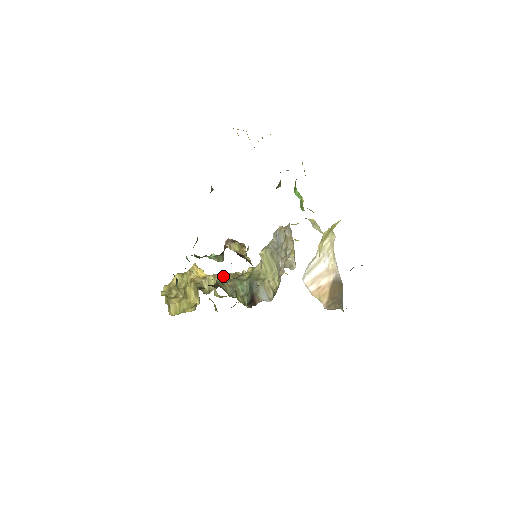
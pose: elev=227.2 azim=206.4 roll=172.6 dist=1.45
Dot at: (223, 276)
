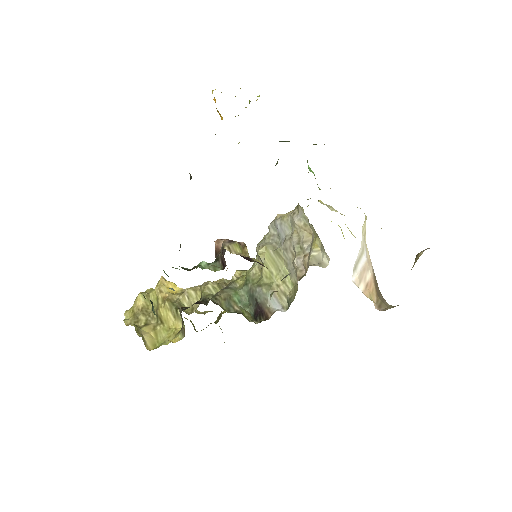
Dot at: (210, 287)
